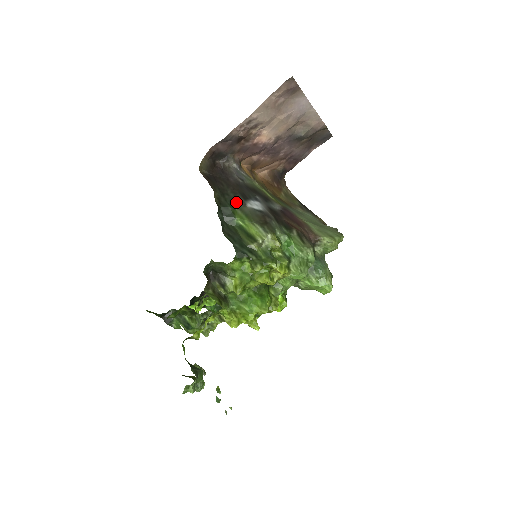
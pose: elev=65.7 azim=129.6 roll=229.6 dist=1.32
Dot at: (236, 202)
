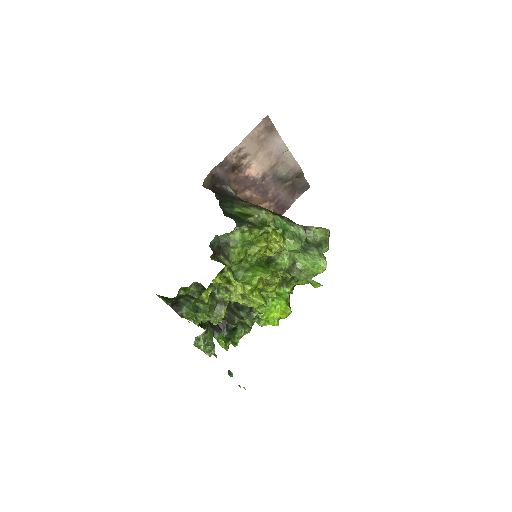
Dot at: (234, 202)
